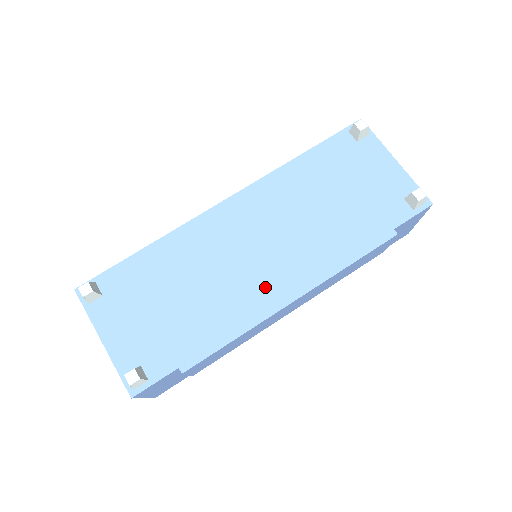
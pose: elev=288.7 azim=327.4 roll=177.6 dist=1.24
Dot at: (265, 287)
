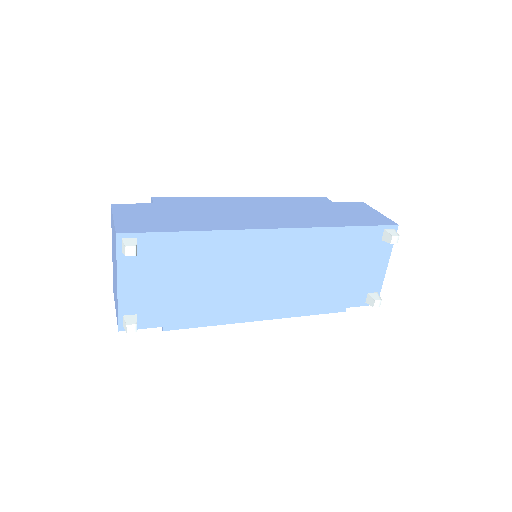
Dot at: (252, 304)
